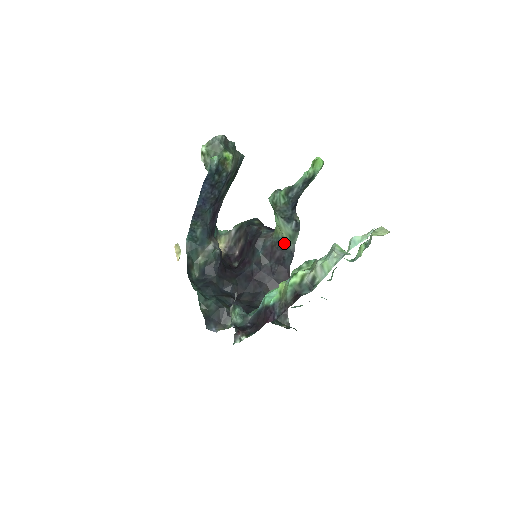
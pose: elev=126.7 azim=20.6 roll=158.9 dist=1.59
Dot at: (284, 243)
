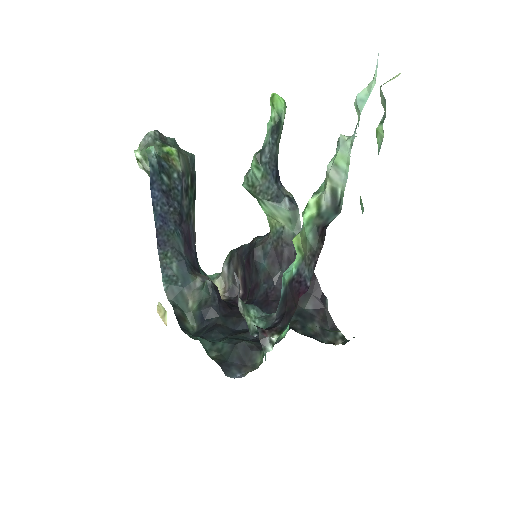
Dot at: (287, 234)
